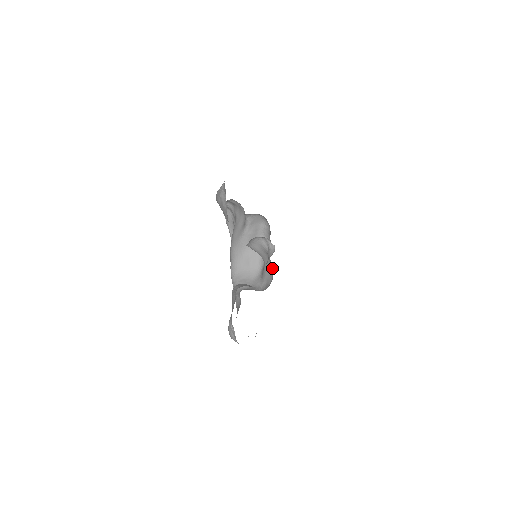
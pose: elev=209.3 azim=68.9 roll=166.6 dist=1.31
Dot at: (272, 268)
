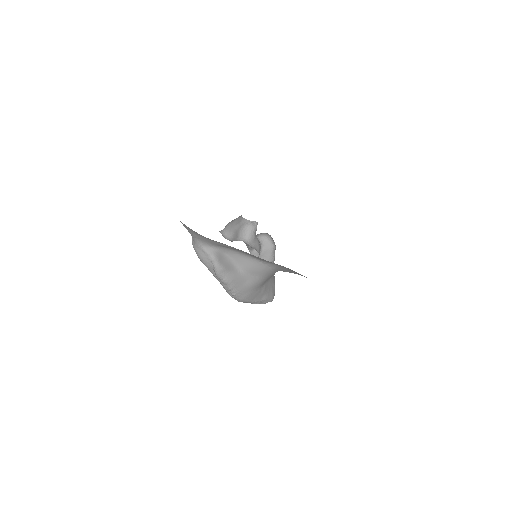
Dot at: occluded
